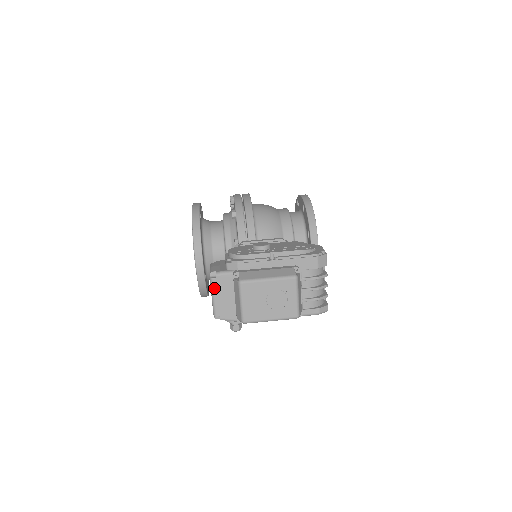
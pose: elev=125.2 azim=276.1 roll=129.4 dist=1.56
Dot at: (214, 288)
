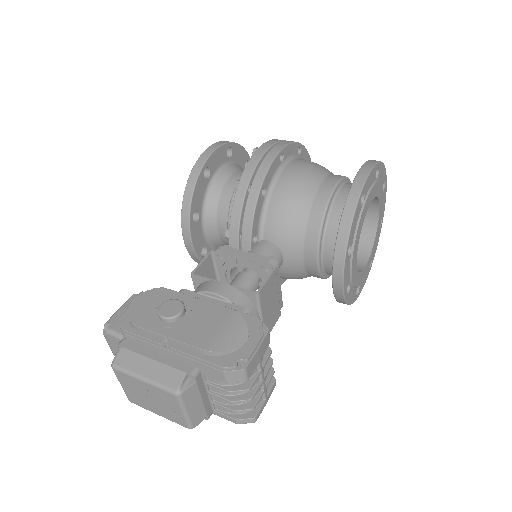
Dot at: (108, 343)
